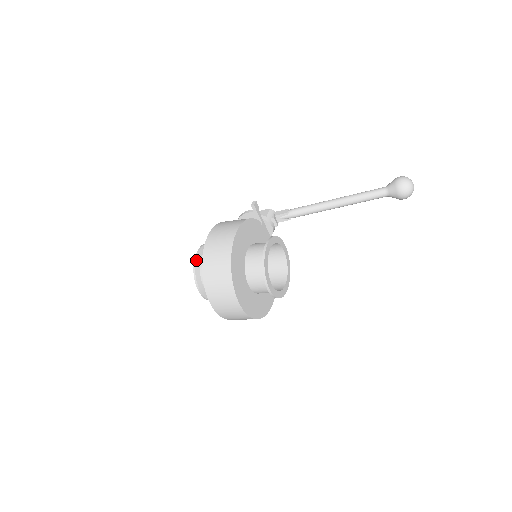
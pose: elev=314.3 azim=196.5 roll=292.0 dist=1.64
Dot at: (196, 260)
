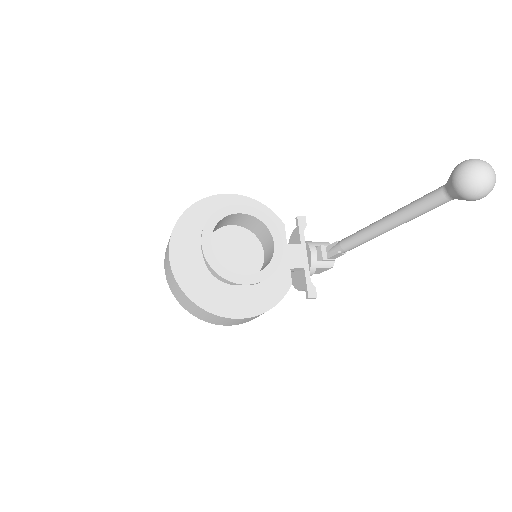
Dot at: occluded
